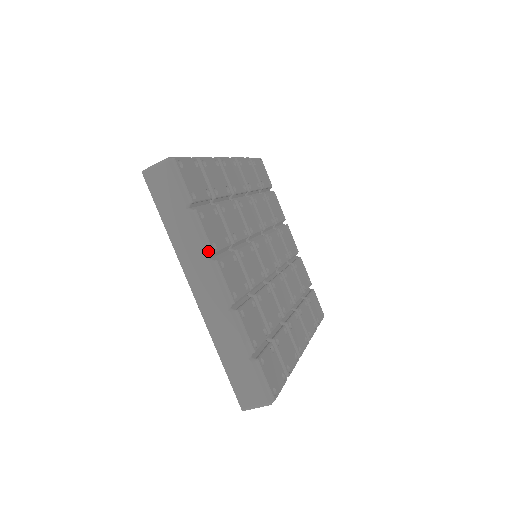
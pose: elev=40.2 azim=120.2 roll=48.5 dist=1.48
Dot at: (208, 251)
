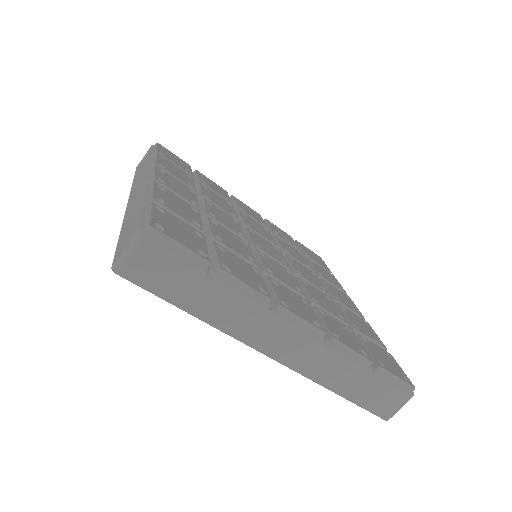
Dot at: (264, 303)
